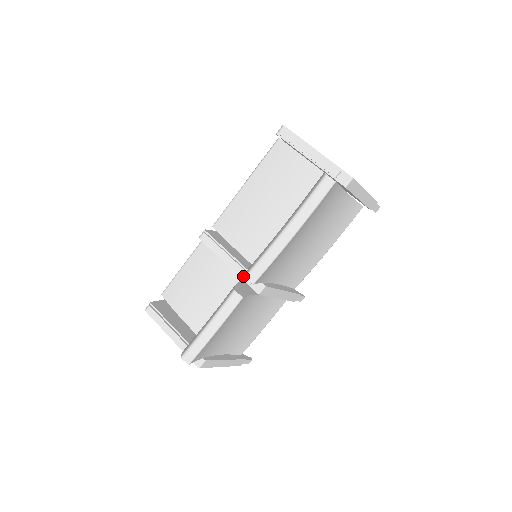
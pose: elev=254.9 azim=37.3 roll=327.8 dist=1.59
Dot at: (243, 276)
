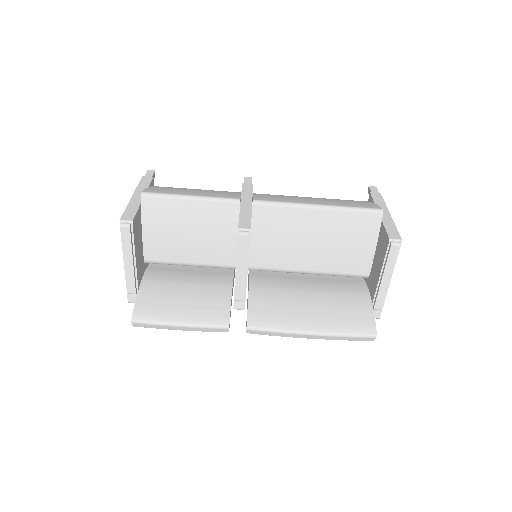
Dot at: (238, 293)
